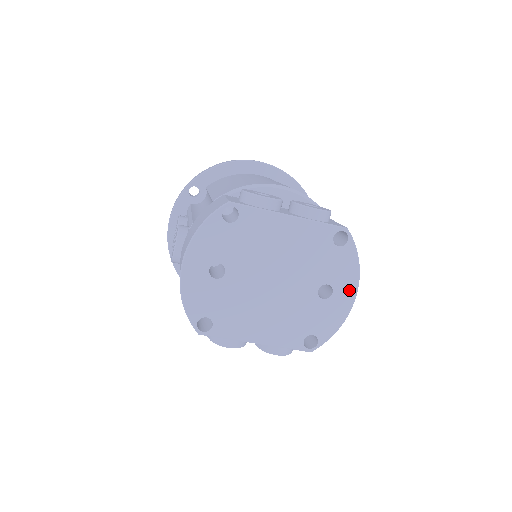
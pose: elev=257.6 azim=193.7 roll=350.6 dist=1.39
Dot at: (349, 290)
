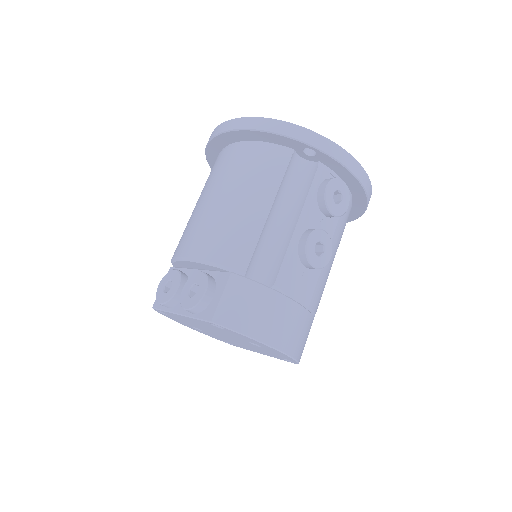
Dot at: (267, 347)
